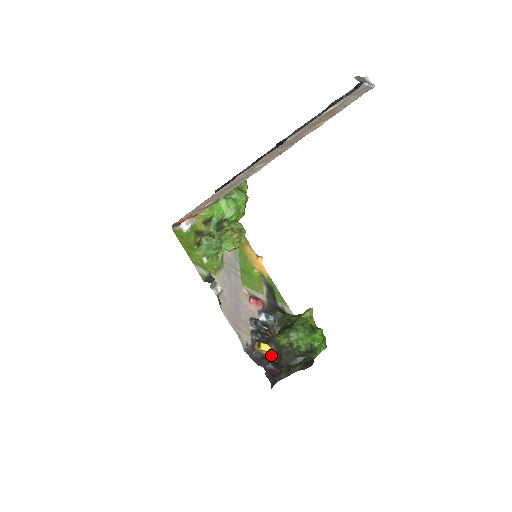
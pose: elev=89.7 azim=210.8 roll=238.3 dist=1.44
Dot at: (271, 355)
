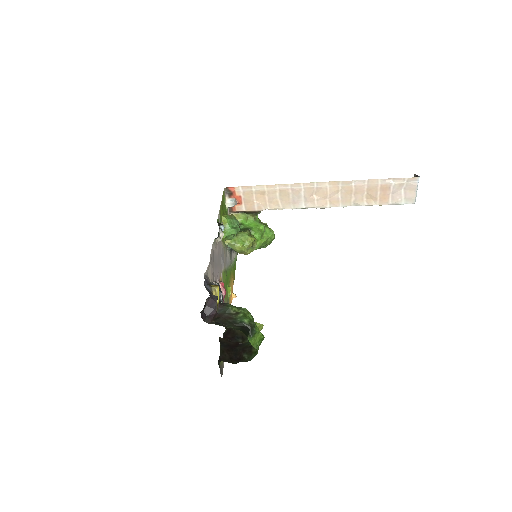
Dot at: occluded
